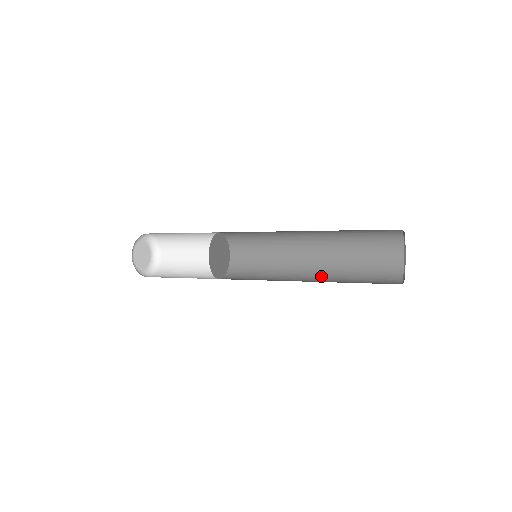
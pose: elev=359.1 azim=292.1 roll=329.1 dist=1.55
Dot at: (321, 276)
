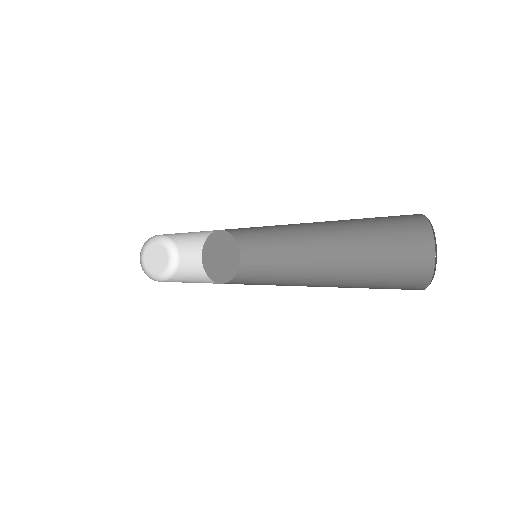
Dot at: (329, 281)
